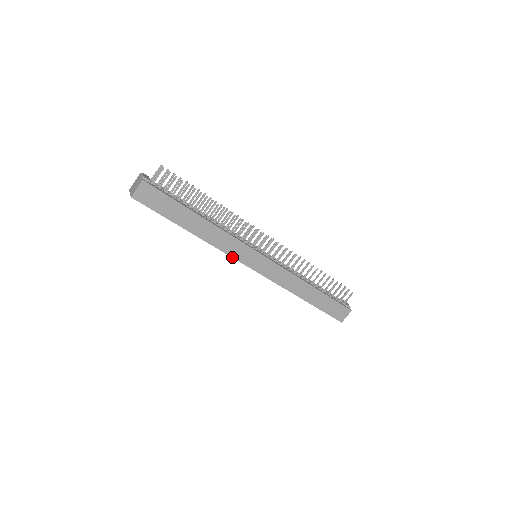
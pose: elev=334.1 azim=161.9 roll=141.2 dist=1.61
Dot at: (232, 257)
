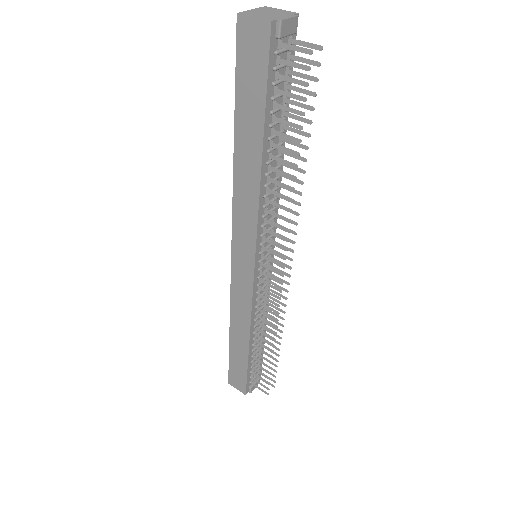
Dot at: (233, 223)
